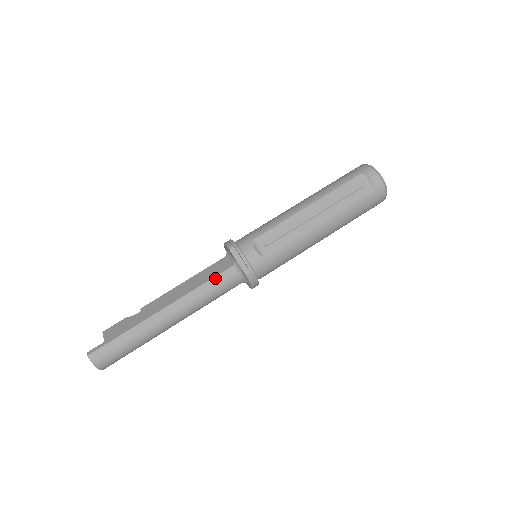
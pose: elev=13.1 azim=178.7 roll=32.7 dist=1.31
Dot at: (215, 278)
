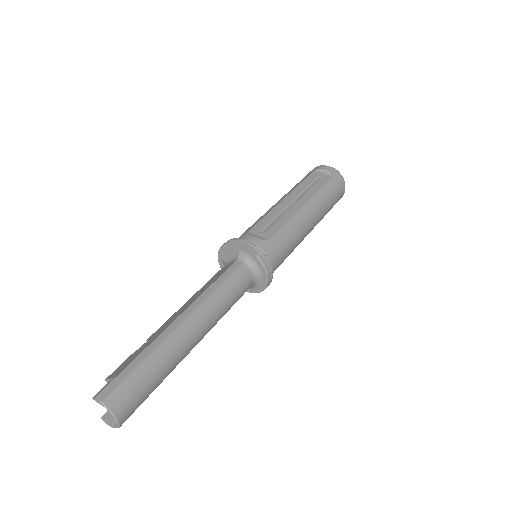
Dot at: (224, 273)
